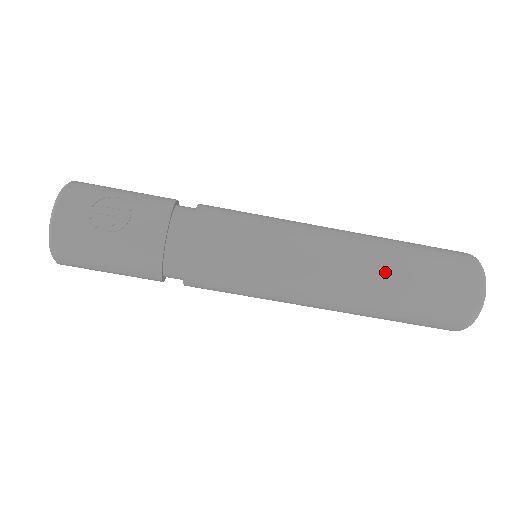
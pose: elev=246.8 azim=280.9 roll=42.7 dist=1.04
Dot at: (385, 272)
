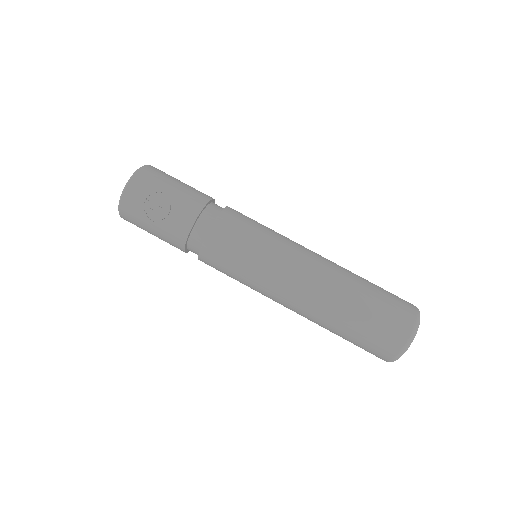
Dot at: (333, 310)
